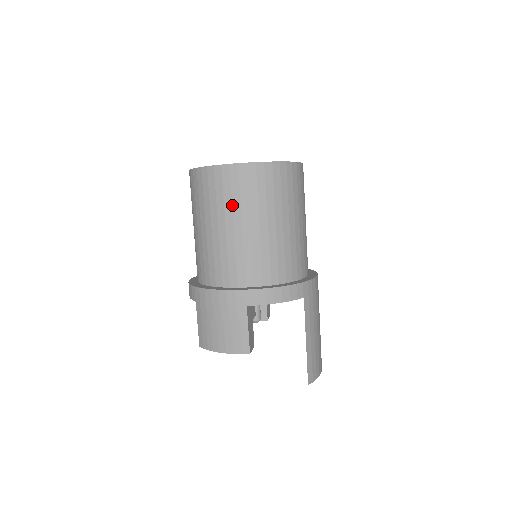
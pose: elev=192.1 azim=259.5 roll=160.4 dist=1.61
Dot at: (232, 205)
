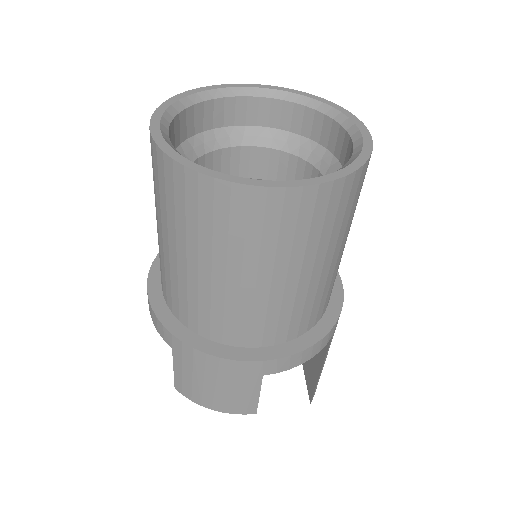
Dot at: (260, 251)
